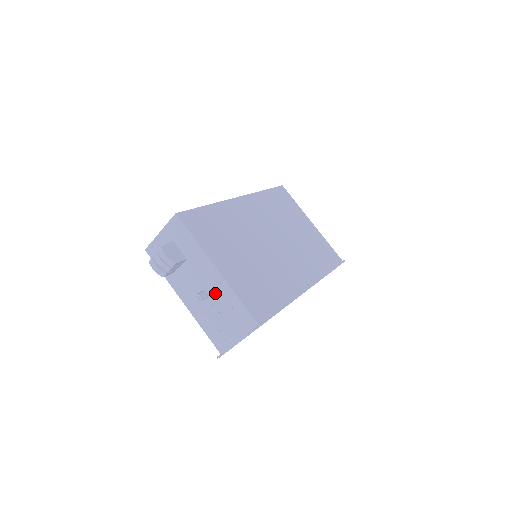
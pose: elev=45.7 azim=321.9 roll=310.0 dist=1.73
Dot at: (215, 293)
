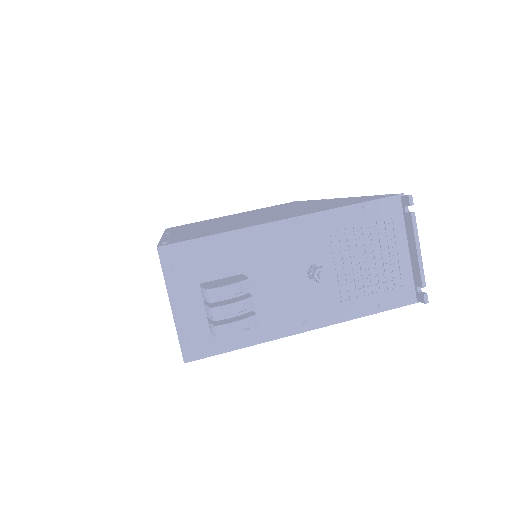
Dot at: (321, 249)
